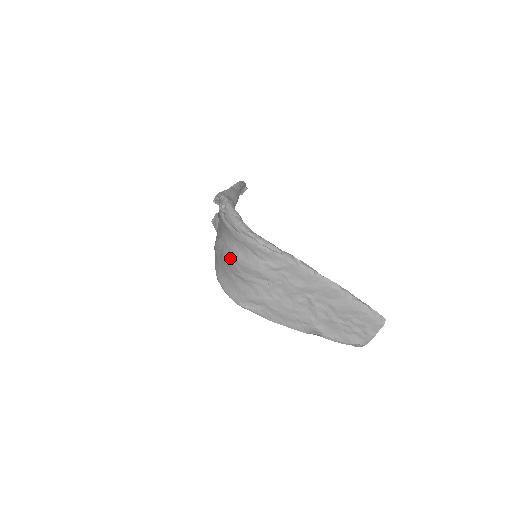
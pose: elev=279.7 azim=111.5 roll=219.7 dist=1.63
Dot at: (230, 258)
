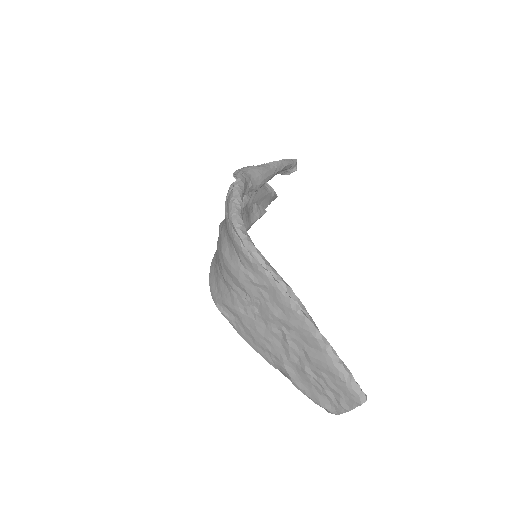
Dot at: (219, 249)
